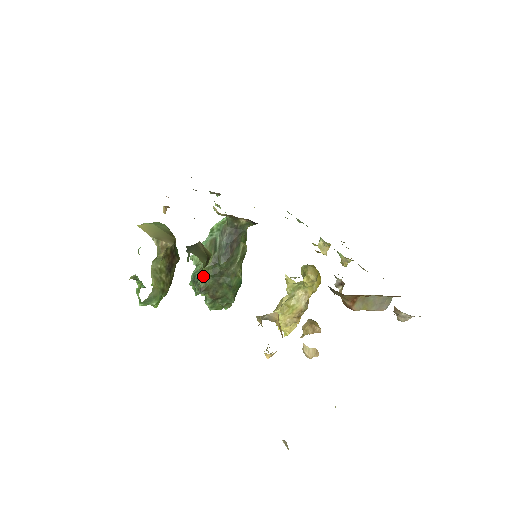
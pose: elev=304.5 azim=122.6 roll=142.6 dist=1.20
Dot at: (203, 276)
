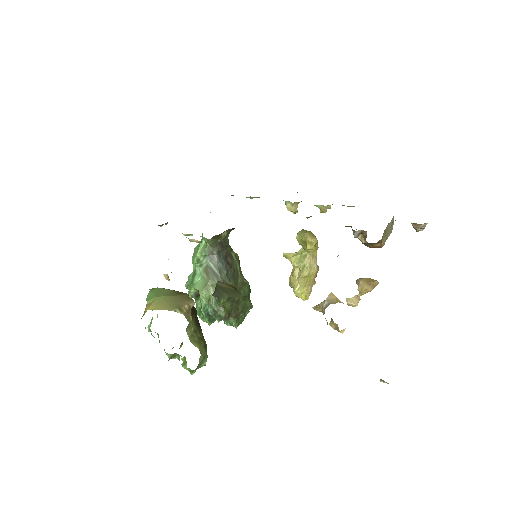
Dot at: (219, 306)
